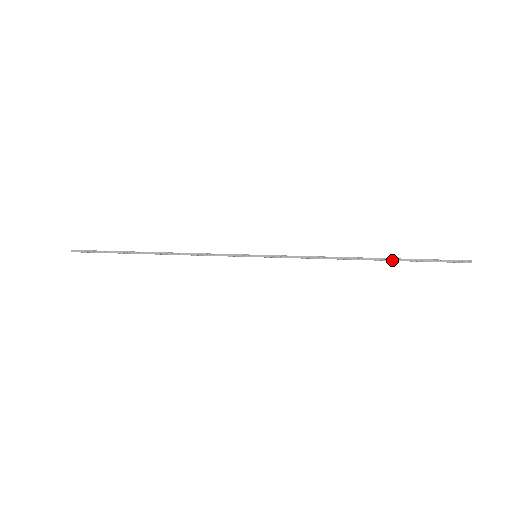
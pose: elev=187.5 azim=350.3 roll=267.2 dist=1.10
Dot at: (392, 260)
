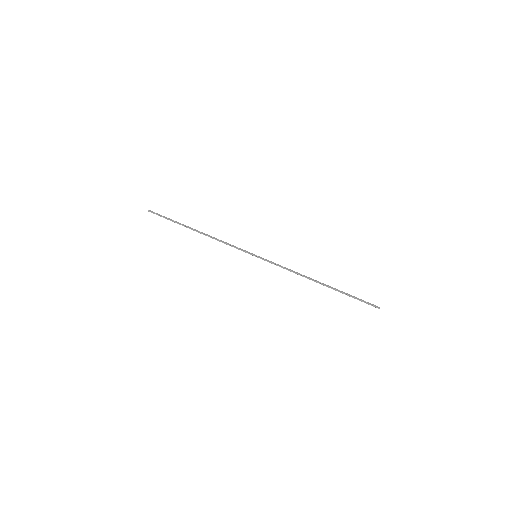
Dot at: (335, 289)
